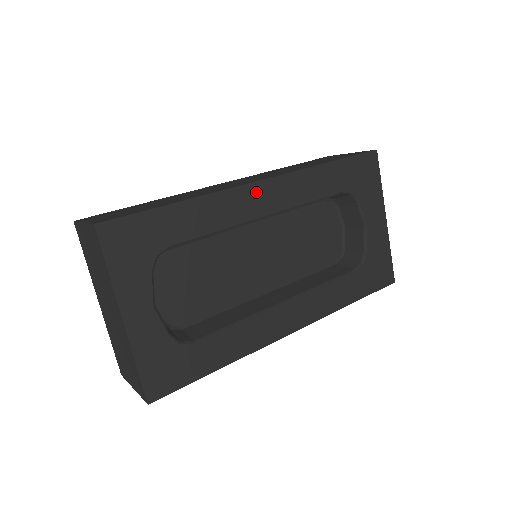
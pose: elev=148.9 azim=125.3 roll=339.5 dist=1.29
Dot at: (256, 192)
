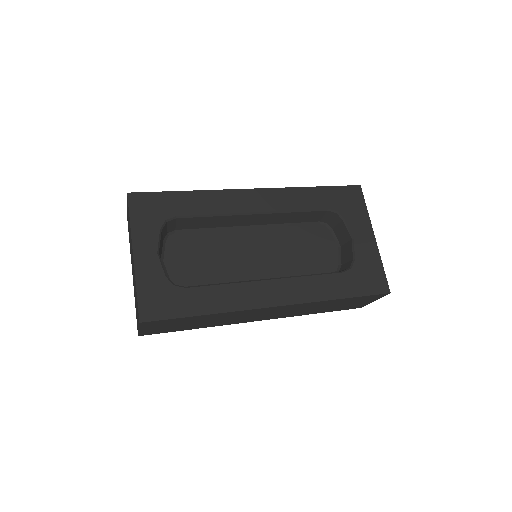
Dot at: (248, 195)
